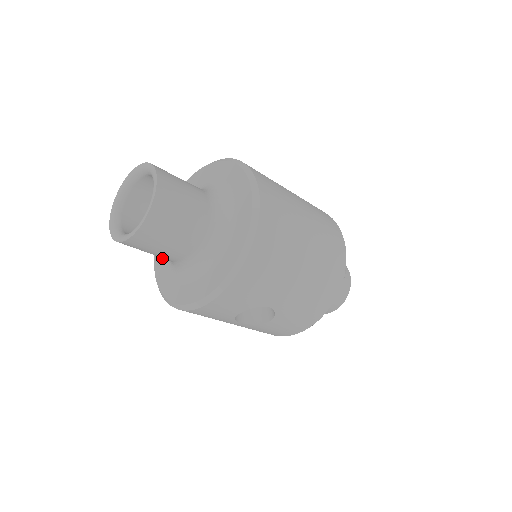
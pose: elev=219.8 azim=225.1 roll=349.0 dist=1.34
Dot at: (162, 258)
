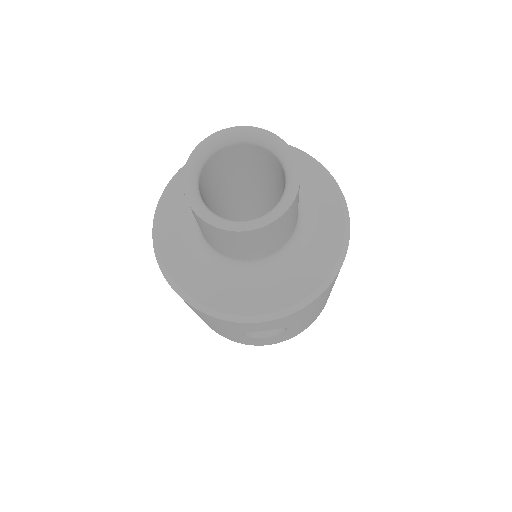
Dot at: (175, 232)
